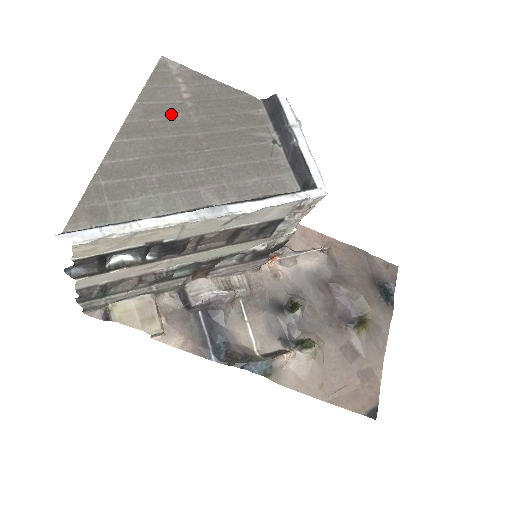
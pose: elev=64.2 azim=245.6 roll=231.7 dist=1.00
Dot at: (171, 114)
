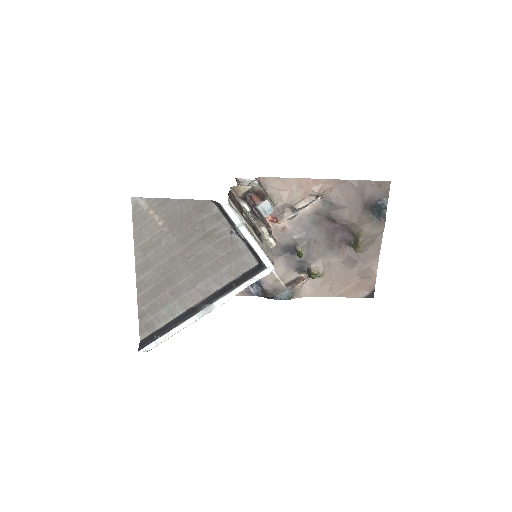
Dot at: (158, 244)
